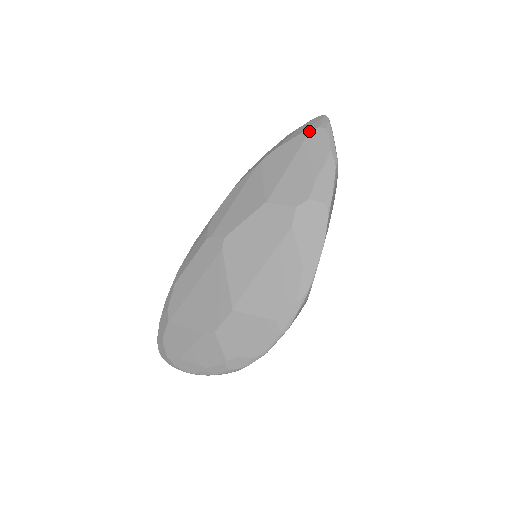
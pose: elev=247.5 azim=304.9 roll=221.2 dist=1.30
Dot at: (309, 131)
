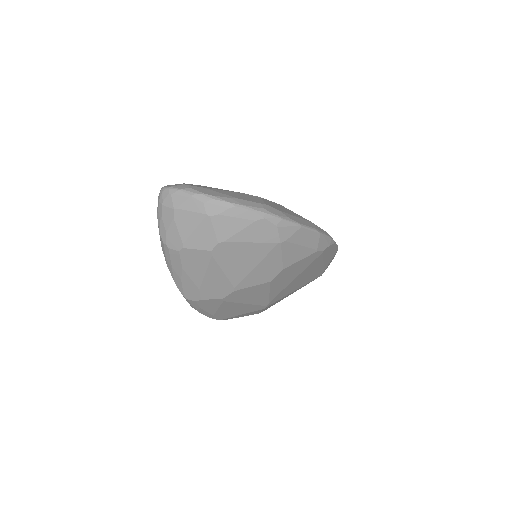
Dot at: occluded
